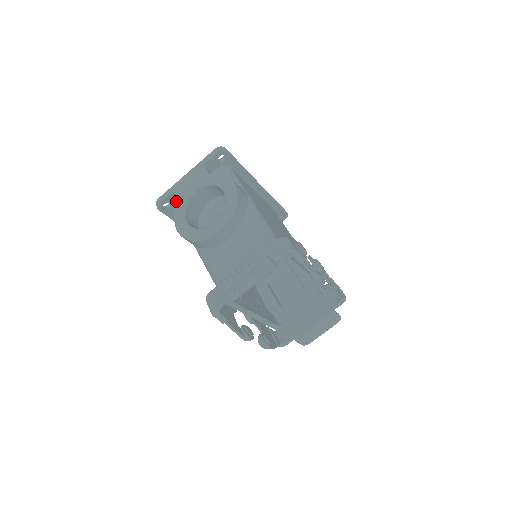
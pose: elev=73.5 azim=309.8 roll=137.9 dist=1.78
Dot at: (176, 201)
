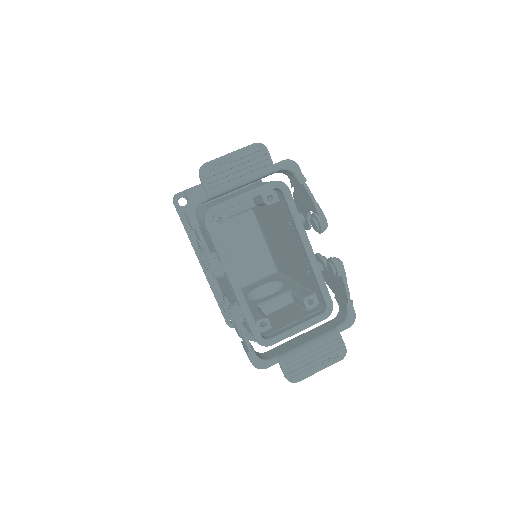
Dot at: occluded
